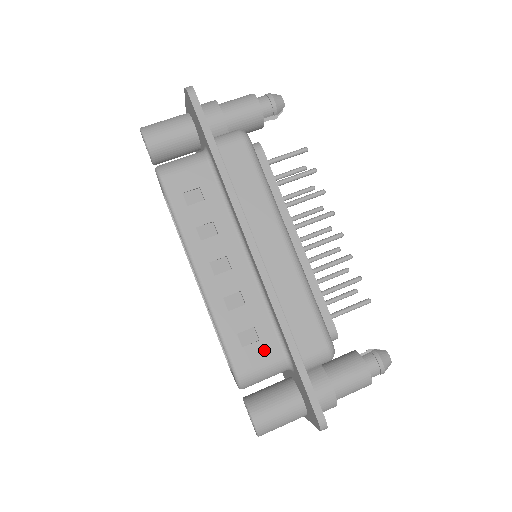
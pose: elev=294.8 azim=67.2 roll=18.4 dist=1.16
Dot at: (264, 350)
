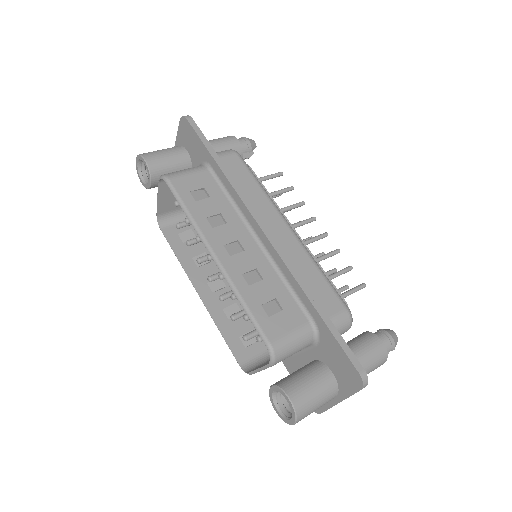
Dot at: (289, 318)
